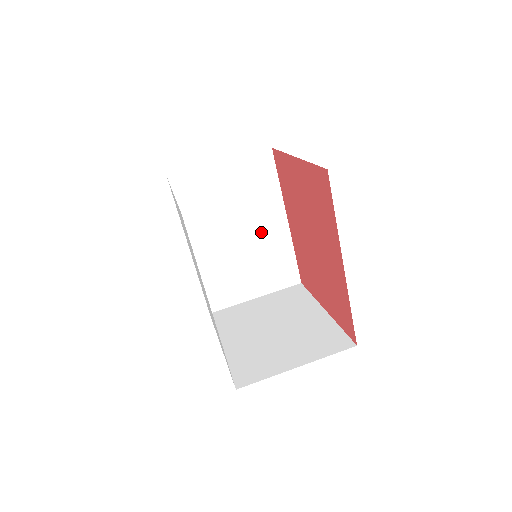
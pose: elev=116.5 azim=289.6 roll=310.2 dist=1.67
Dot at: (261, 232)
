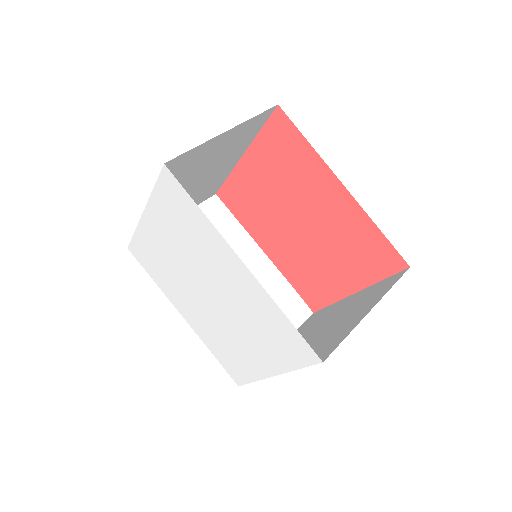
Dot at: occluded
